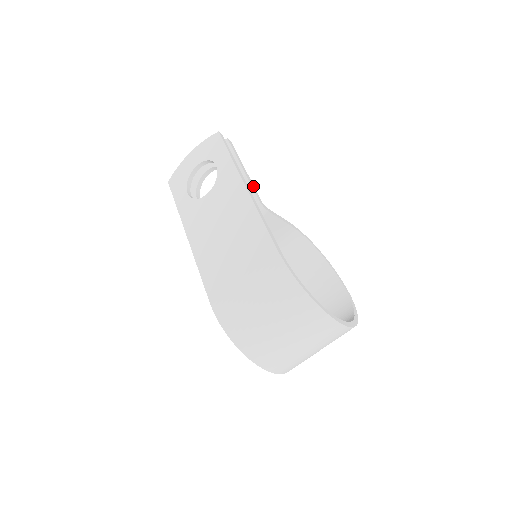
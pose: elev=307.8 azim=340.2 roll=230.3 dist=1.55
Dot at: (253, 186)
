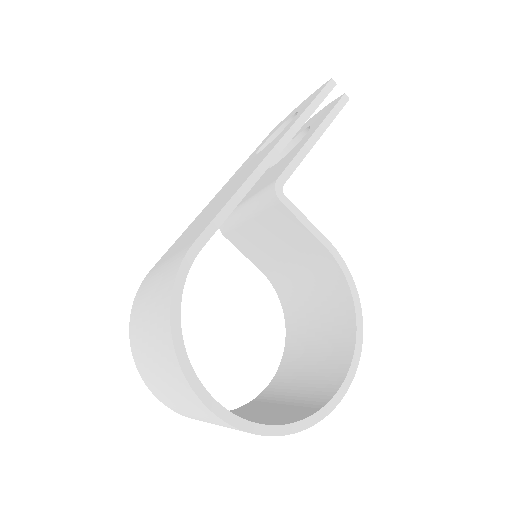
Dot at: (298, 161)
